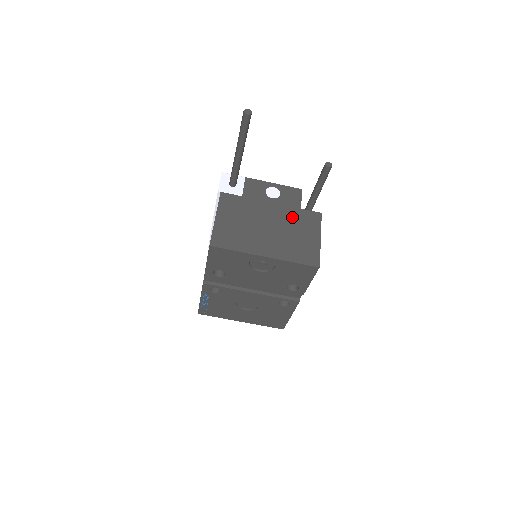
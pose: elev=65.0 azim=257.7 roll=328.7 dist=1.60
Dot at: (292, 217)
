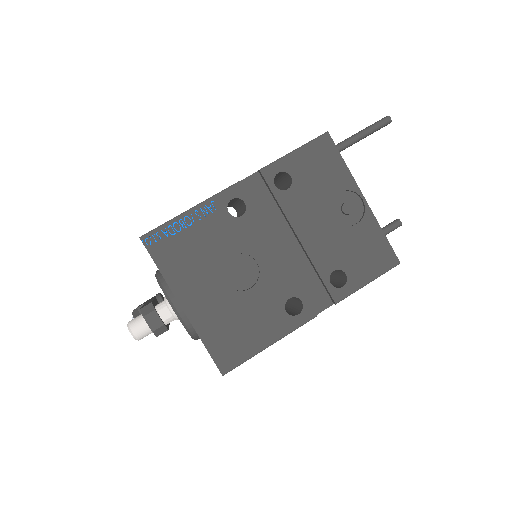
Dot at: occluded
